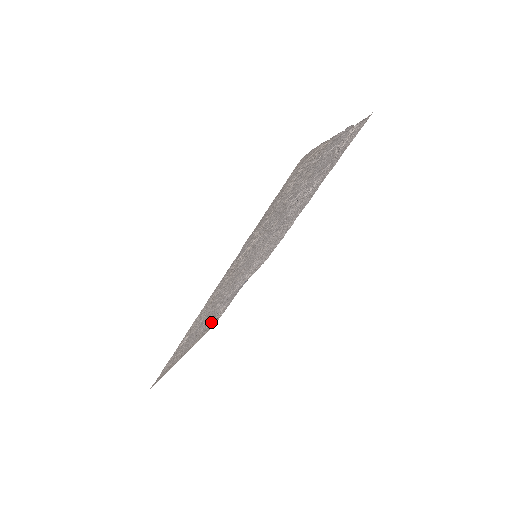
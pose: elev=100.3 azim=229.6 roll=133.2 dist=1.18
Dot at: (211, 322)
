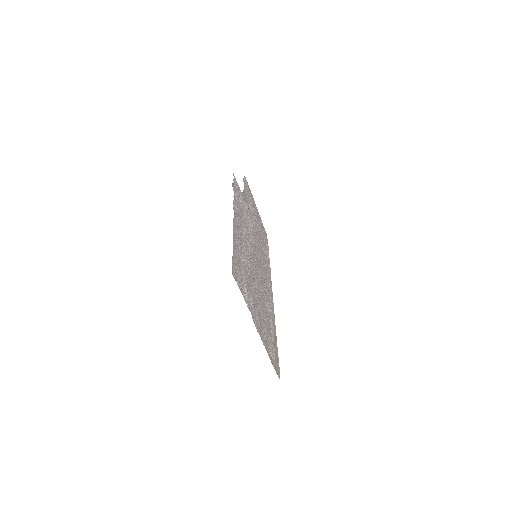
Dot at: (251, 204)
